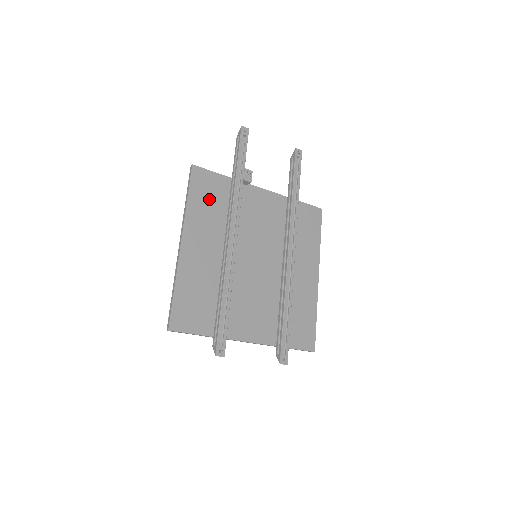
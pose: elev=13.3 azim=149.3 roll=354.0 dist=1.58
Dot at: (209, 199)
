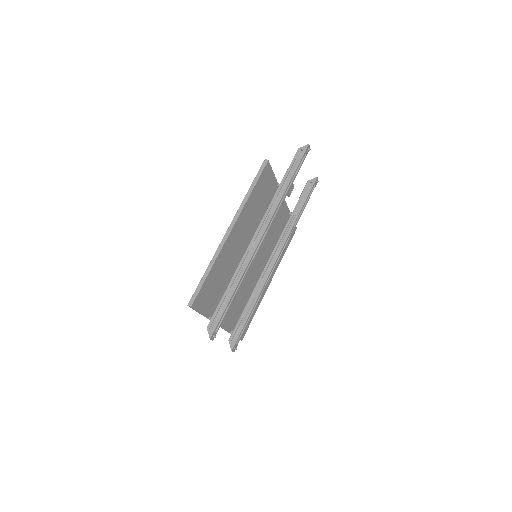
Dot at: (261, 196)
